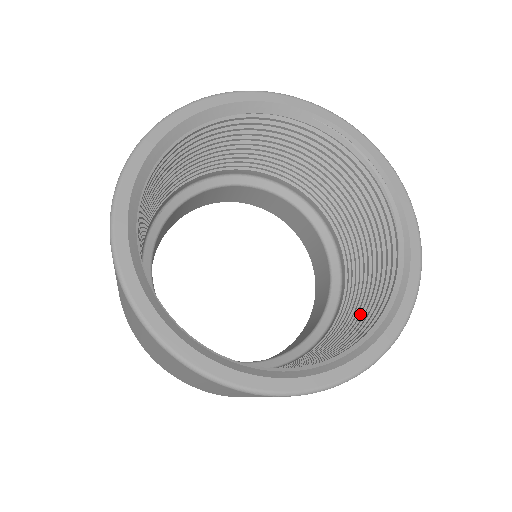
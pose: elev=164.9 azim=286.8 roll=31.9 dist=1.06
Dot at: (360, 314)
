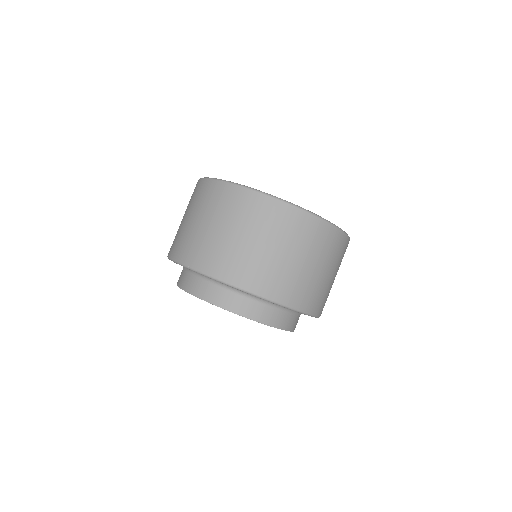
Dot at: occluded
